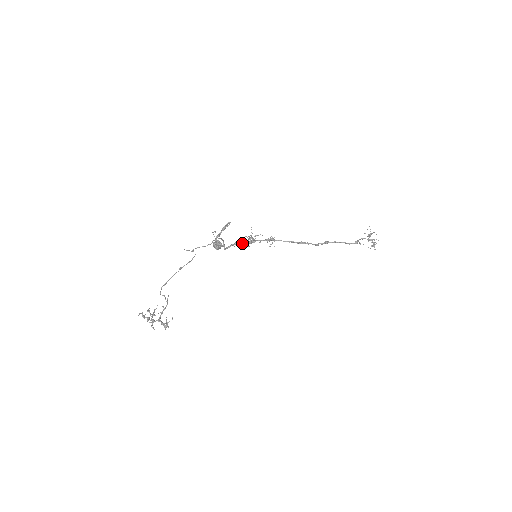
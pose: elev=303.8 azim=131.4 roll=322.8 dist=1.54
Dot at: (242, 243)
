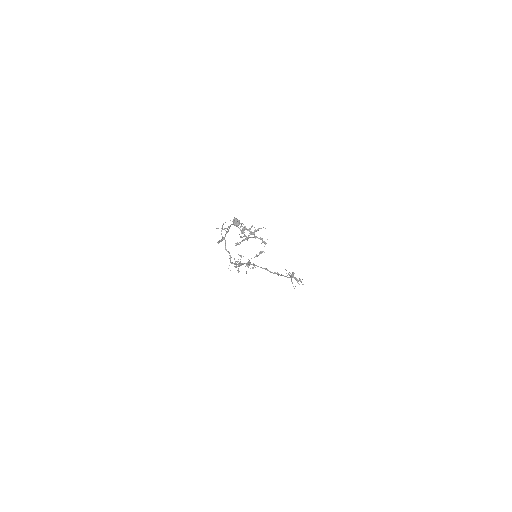
Dot at: (235, 263)
